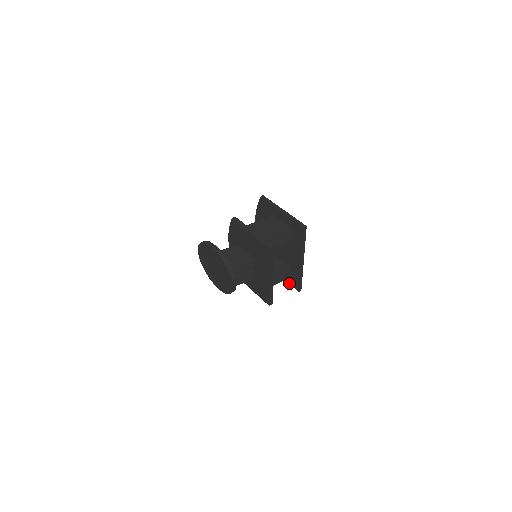
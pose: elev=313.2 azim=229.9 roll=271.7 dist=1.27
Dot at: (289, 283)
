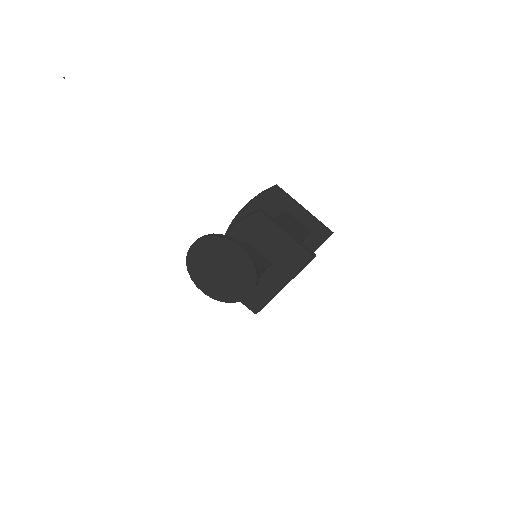
Dot at: occluded
